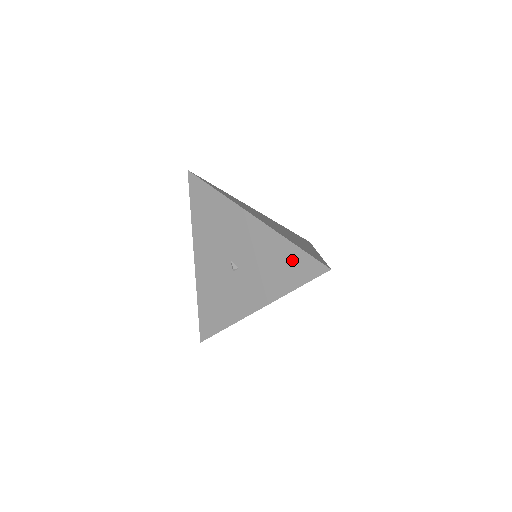
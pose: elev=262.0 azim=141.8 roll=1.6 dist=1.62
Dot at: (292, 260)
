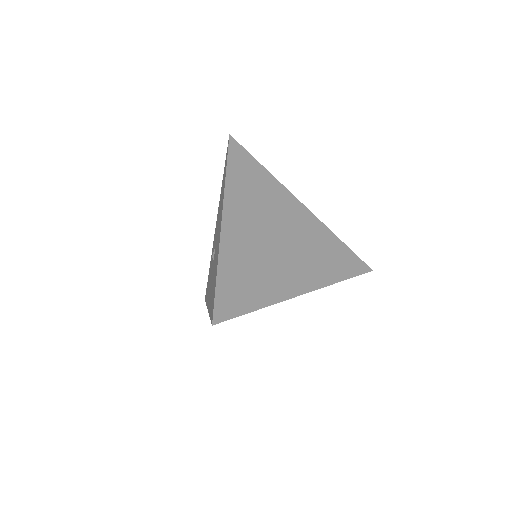
Dot at: (214, 288)
